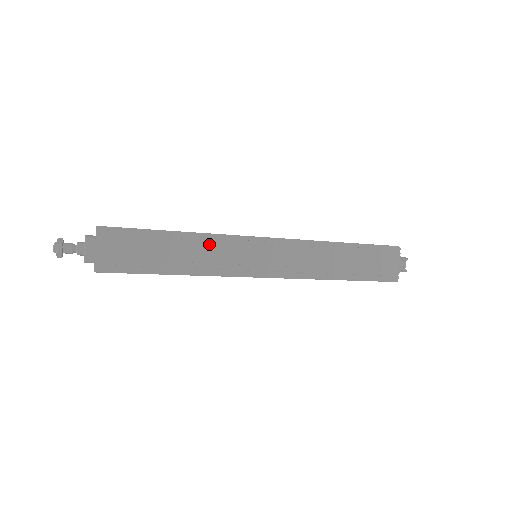
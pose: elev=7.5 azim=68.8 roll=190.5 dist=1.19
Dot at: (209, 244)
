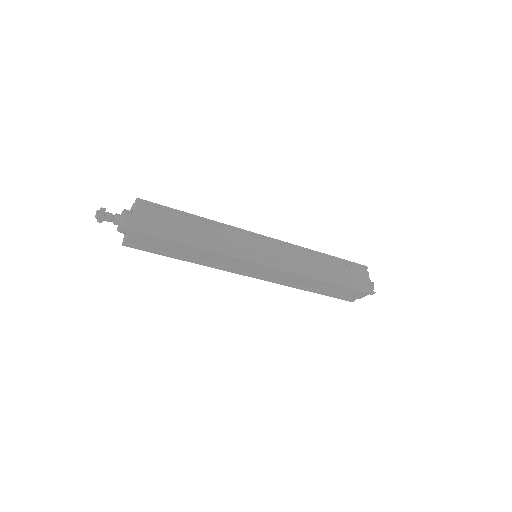
Dot at: (222, 230)
